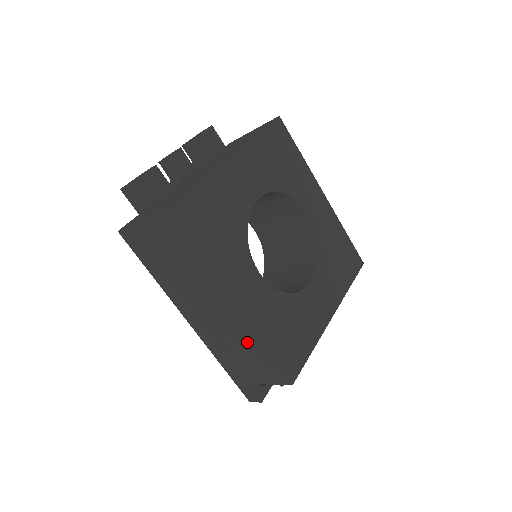
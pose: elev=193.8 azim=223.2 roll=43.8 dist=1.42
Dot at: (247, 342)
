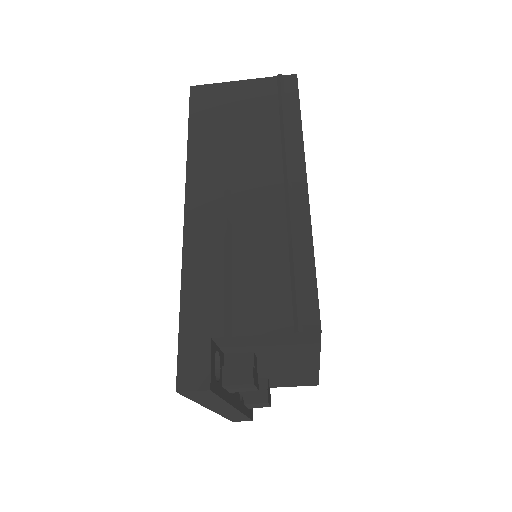
Dot at: (283, 245)
